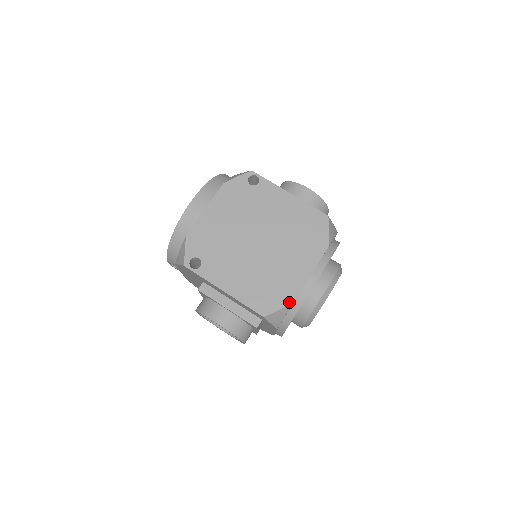
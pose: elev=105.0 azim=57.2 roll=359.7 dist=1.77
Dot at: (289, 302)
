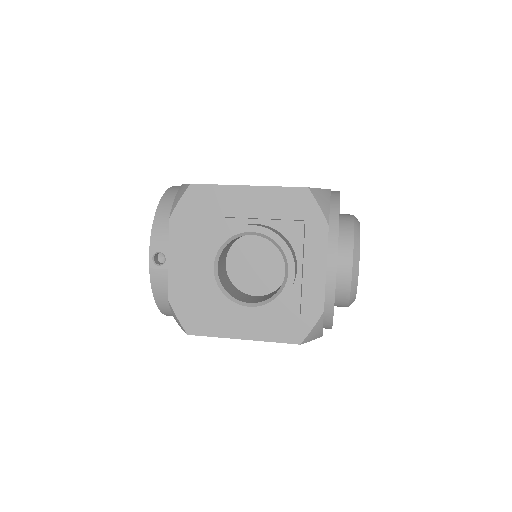
Dot at: (326, 189)
